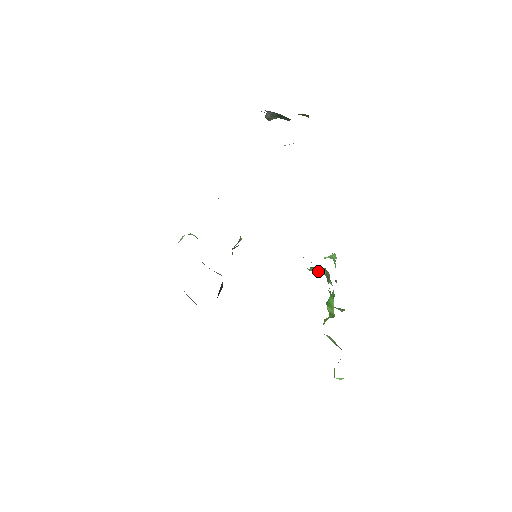
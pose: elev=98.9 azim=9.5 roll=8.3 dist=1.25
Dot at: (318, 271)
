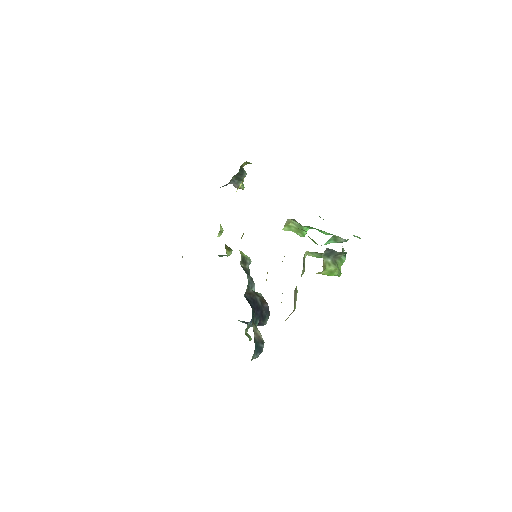
Dot at: (299, 229)
